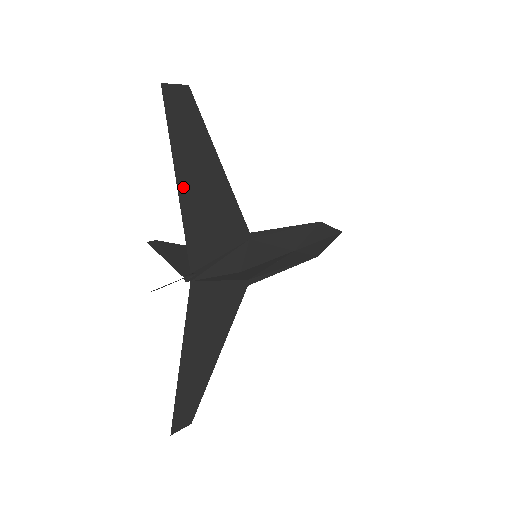
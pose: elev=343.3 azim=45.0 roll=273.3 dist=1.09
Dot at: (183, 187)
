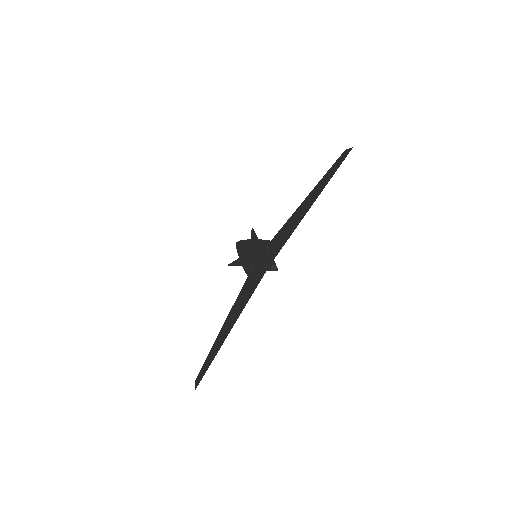
Dot at: (309, 207)
